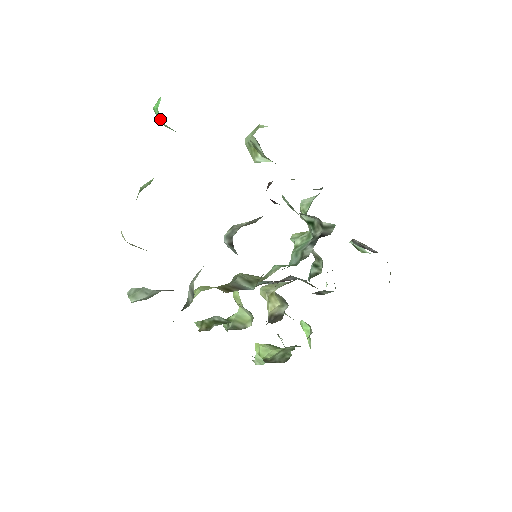
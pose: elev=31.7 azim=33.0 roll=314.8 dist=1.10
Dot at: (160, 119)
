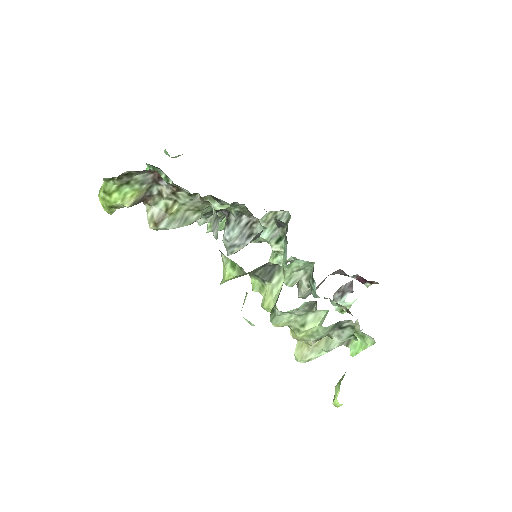
Dot at: occluded
